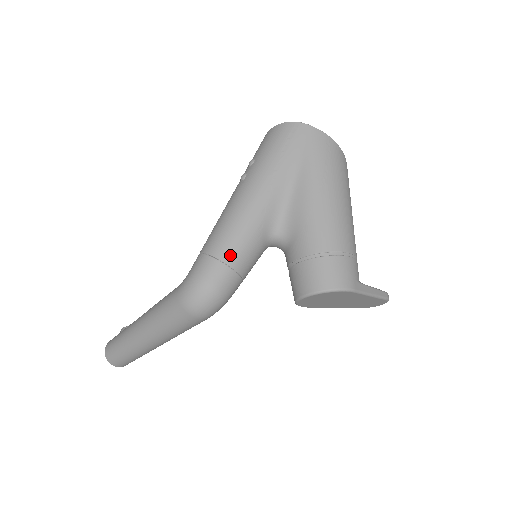
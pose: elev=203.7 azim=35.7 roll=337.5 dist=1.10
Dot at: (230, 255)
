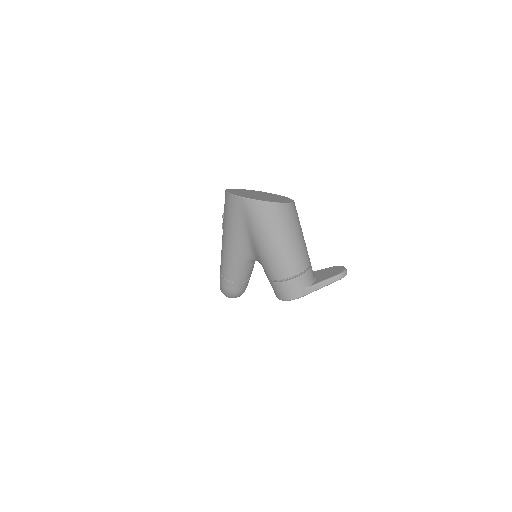
Dot at: (231, 278)
